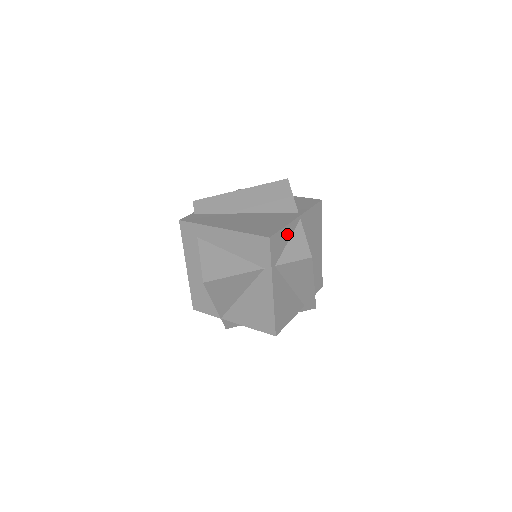
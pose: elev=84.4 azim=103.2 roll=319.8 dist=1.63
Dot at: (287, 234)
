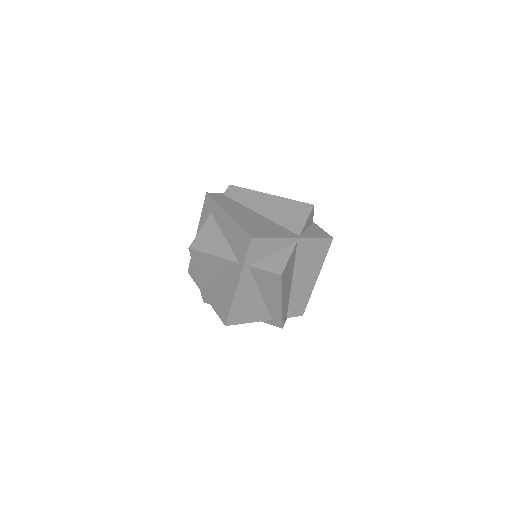
Dot at: (275, 246)
